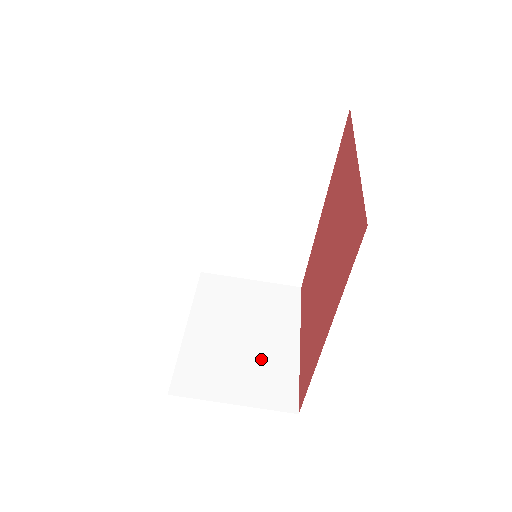
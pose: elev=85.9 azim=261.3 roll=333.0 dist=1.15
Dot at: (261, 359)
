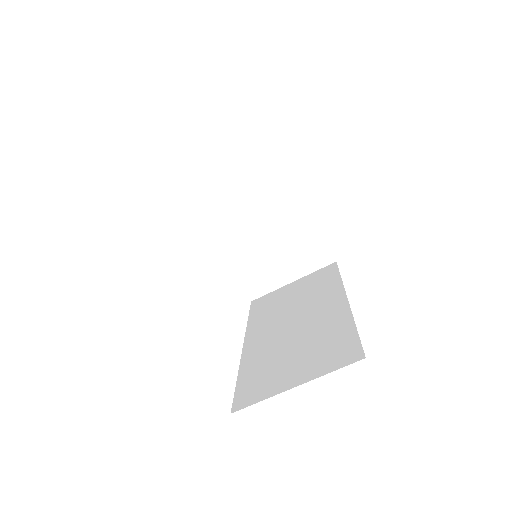
Dot at: (288, 239)
